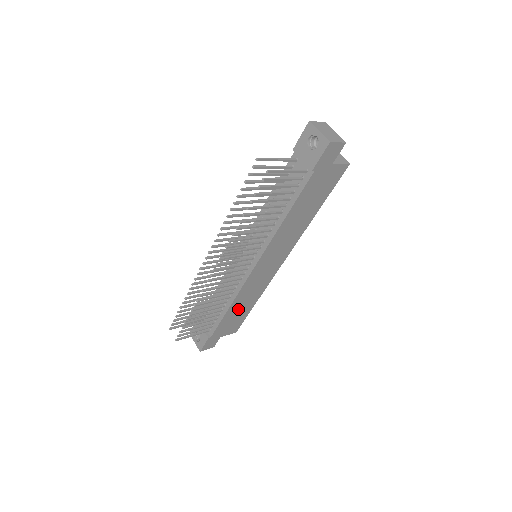
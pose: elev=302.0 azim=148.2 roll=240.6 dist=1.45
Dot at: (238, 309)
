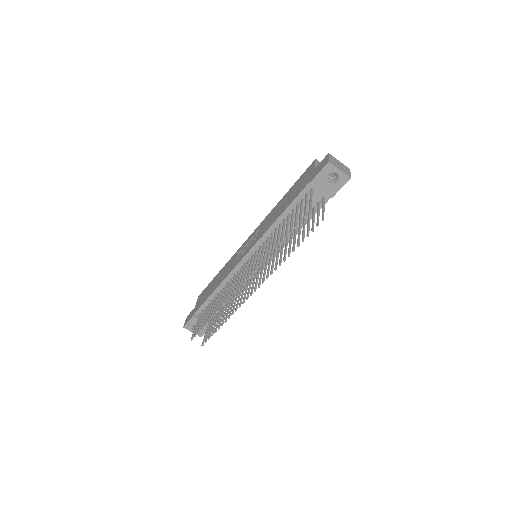
Dot at: occluded
